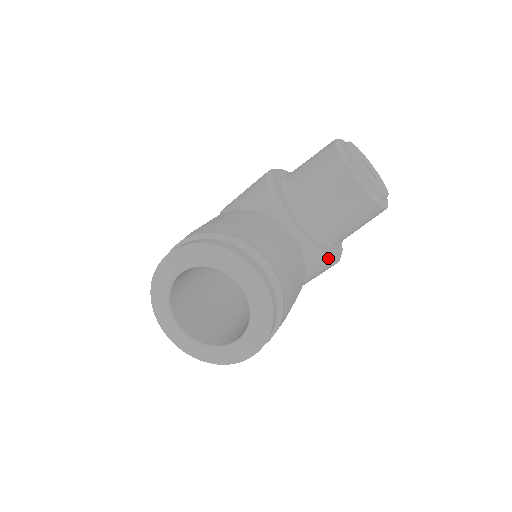
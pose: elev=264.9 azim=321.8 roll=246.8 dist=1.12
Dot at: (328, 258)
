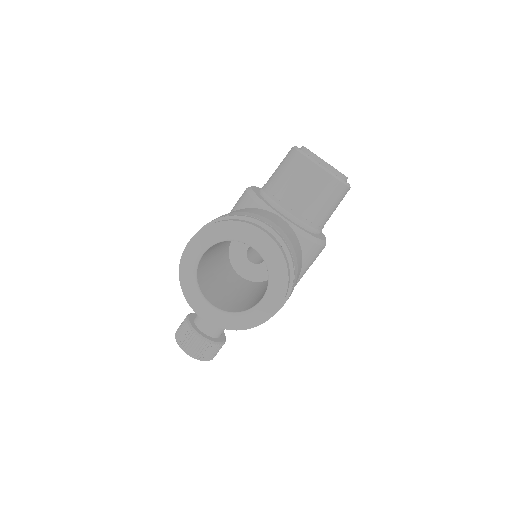
Dot at: (316, 240)
